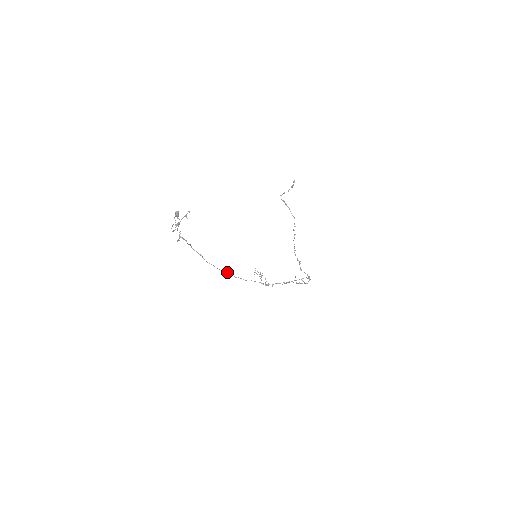
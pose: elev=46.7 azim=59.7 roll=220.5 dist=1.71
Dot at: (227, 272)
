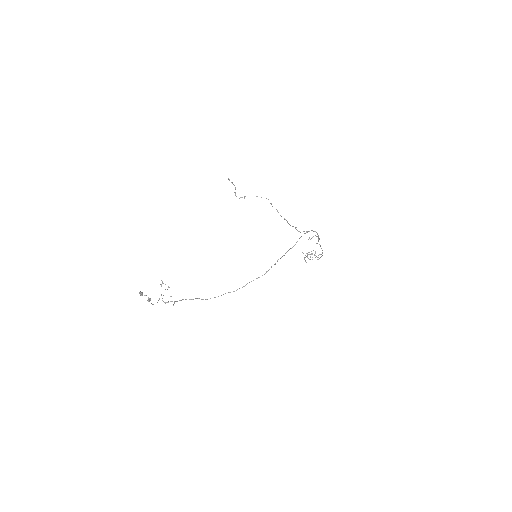
Dot at: occluded
